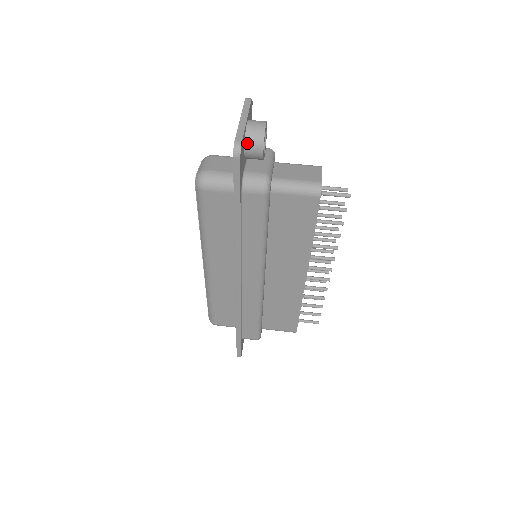
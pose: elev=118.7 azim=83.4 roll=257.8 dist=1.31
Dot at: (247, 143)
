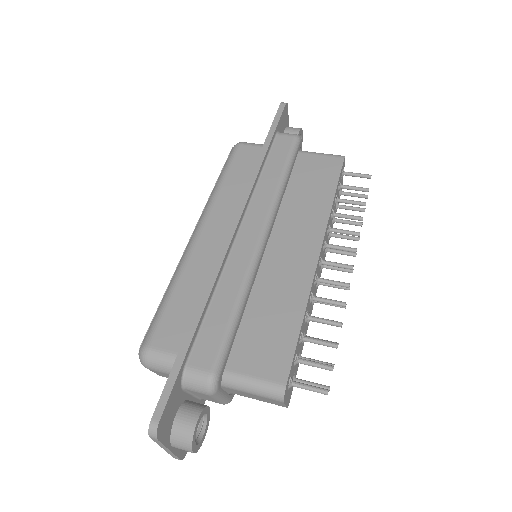
Dot at: (288, 128)
